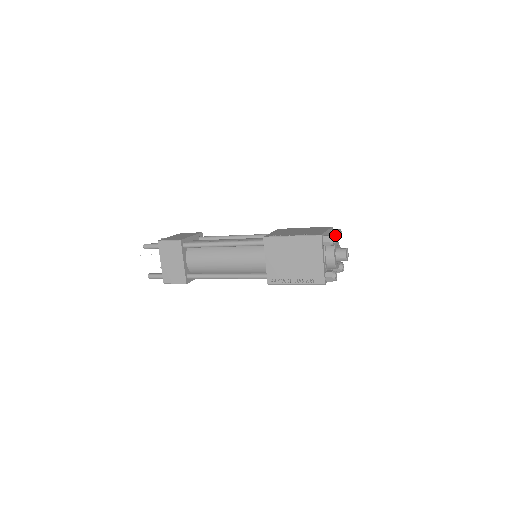
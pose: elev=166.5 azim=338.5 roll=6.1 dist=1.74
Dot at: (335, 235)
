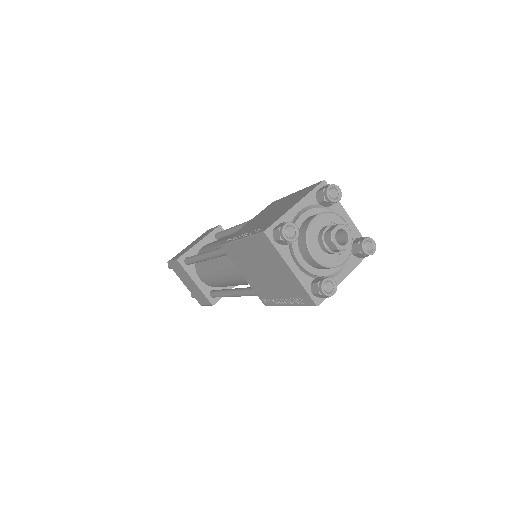
Dot at: (322, 201)
